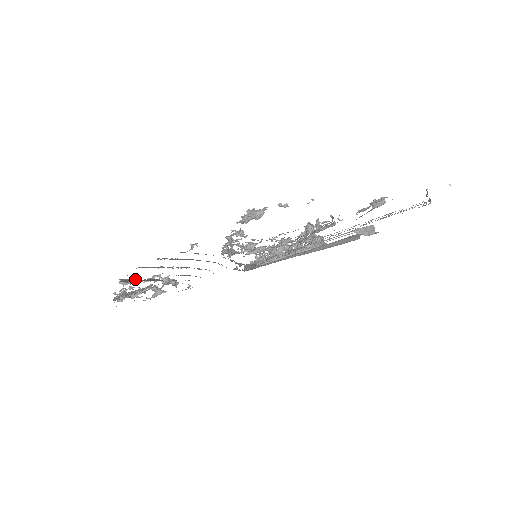
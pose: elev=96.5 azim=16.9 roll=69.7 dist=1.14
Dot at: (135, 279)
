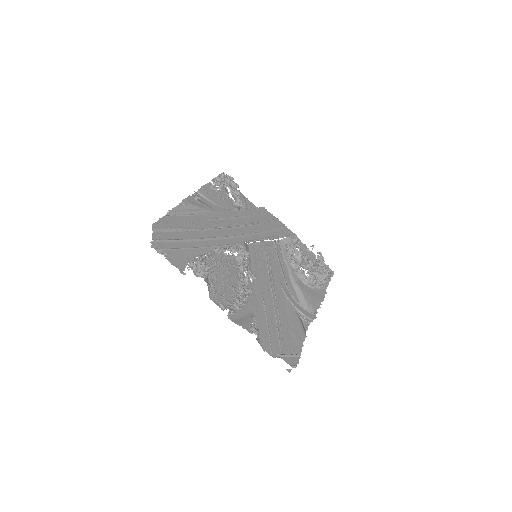
Dot at: (192, 206)
